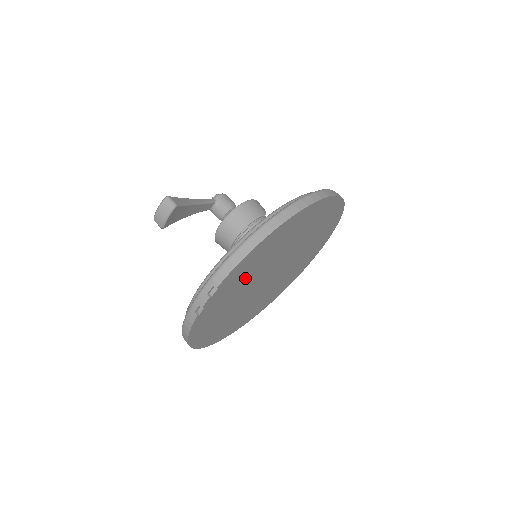
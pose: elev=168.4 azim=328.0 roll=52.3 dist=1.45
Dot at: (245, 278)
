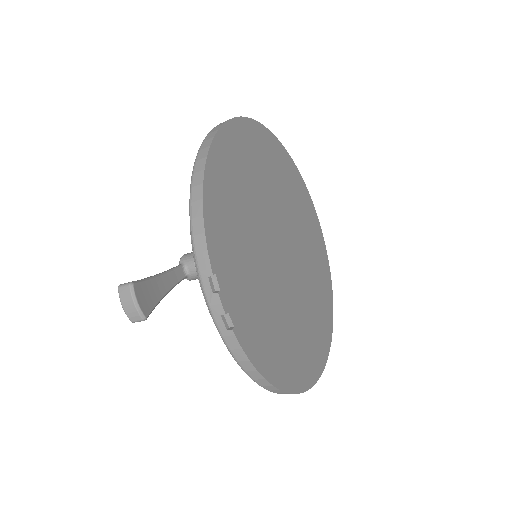
Dot at: (245, 255)
